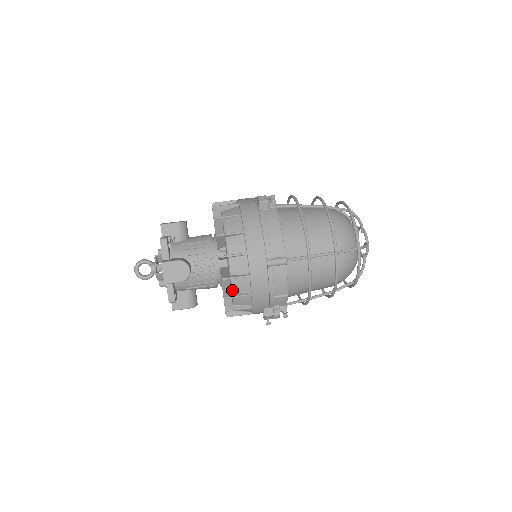
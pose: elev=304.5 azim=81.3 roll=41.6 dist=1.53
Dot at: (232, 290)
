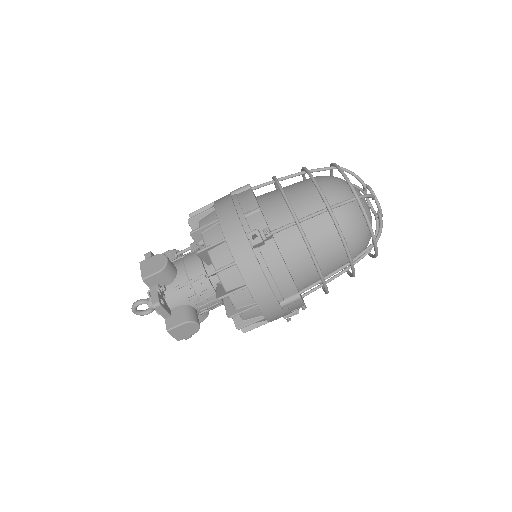
Dot at: occluded
